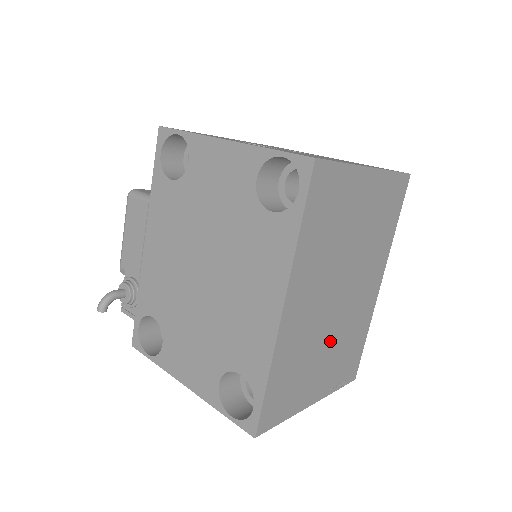
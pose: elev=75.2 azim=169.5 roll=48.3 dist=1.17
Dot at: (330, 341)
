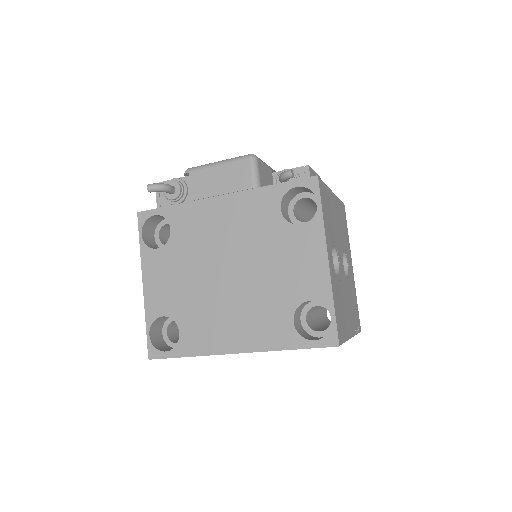
Dot at: occluded
